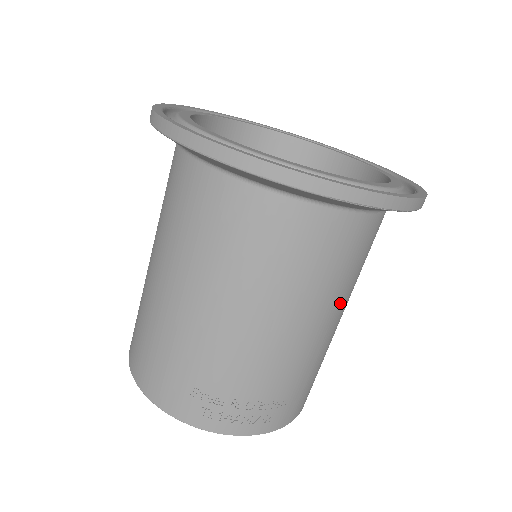
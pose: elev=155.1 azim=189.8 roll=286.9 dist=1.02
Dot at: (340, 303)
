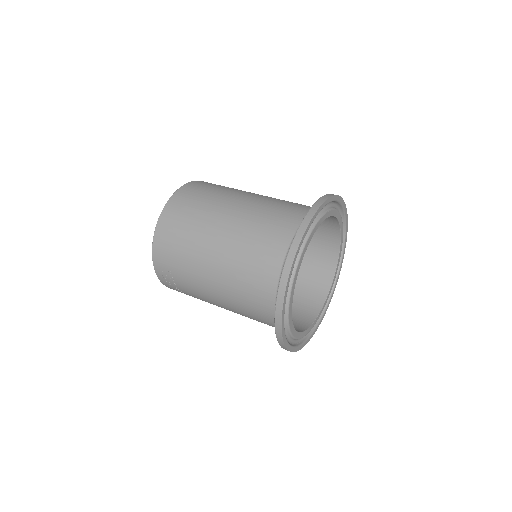
Dot at: occluded
